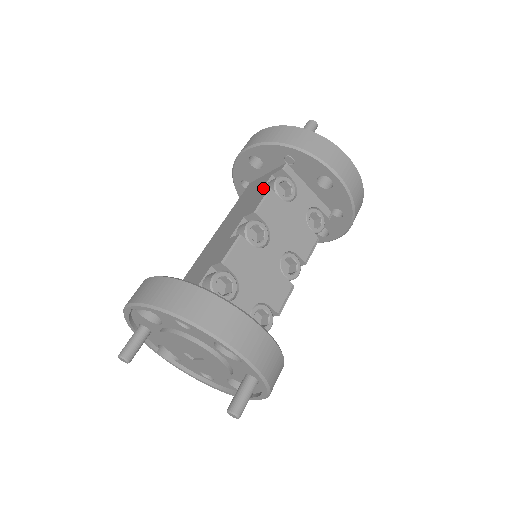
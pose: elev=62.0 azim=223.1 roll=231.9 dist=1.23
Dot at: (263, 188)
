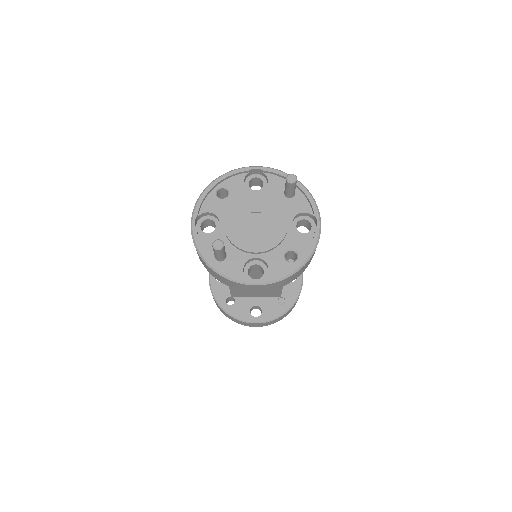
Dot at: occluded
